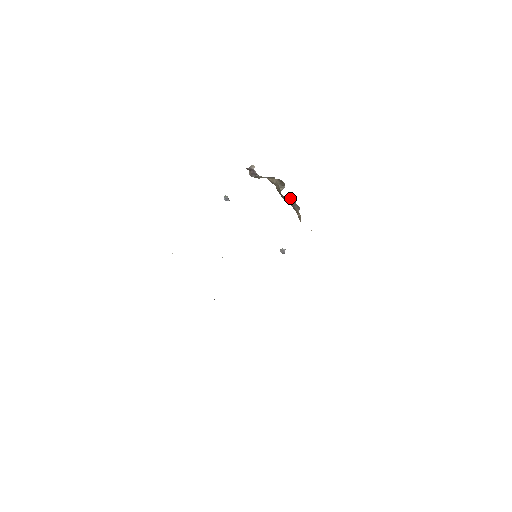
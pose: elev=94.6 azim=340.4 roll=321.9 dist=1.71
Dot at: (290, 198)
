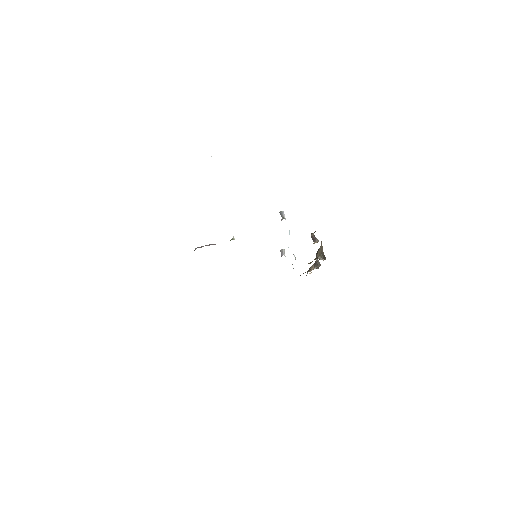
Dot at: occluded
